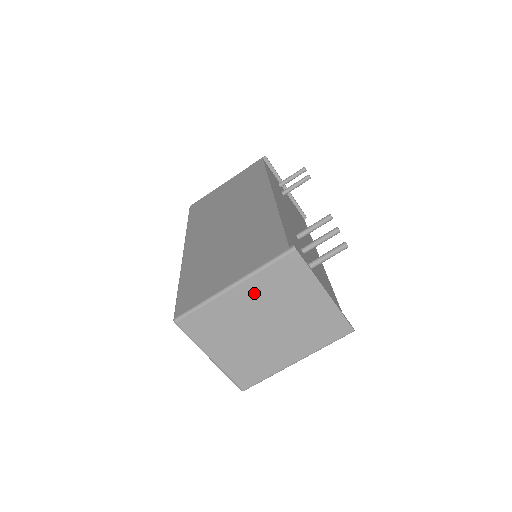
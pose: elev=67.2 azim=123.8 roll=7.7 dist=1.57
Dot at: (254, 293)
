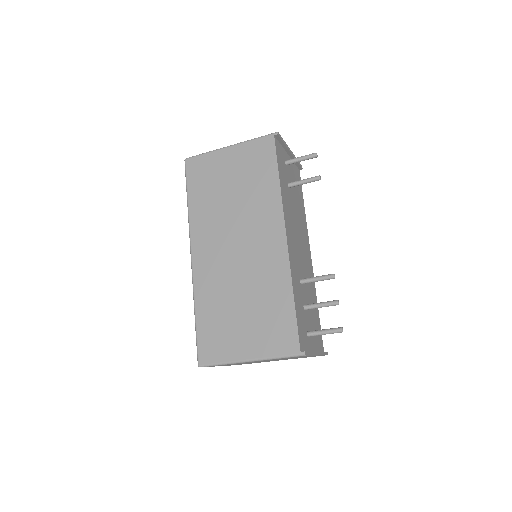
Dot at: occluded
